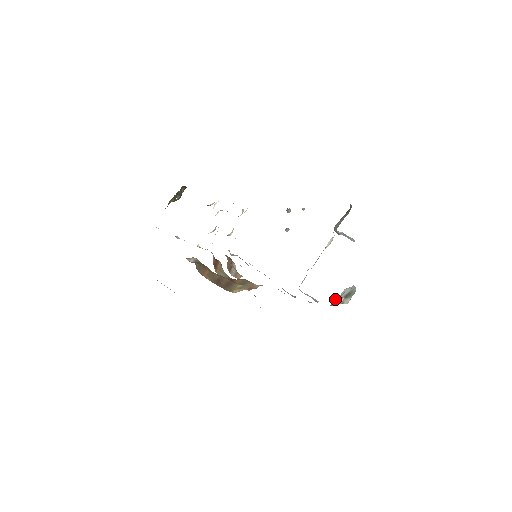
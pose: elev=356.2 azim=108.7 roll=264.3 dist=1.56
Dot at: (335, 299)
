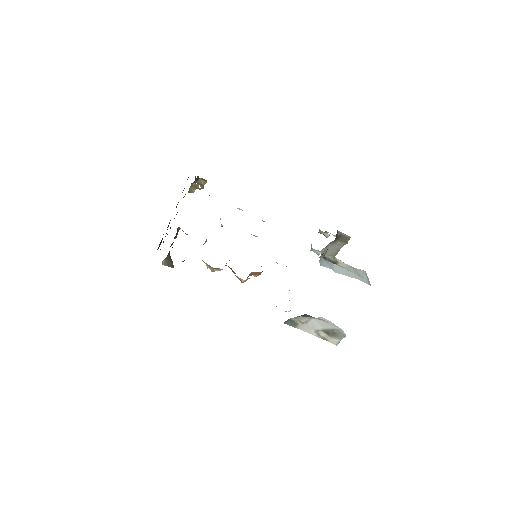
Dot at: (297, 321)
